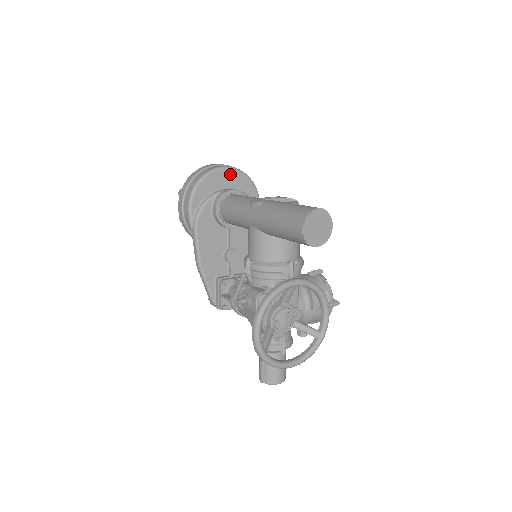
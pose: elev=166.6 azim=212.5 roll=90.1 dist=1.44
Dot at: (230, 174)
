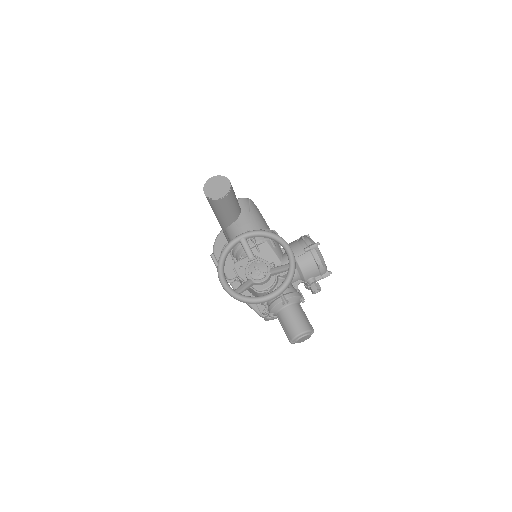
Dot at: occluded
